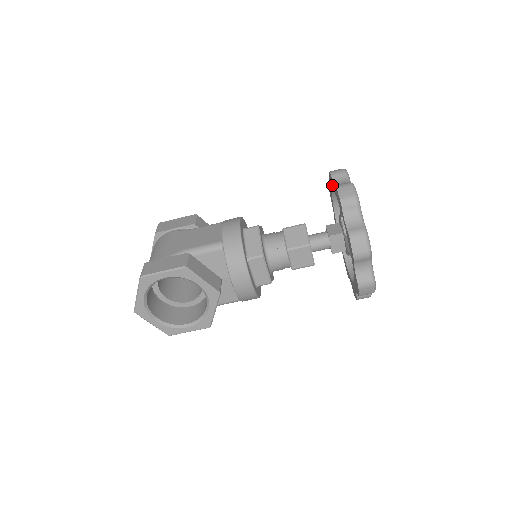
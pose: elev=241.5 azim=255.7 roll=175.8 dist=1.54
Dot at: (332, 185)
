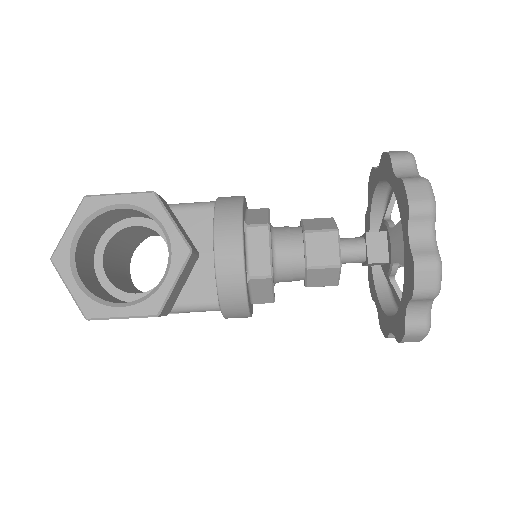
Dot at: (373, 183)
